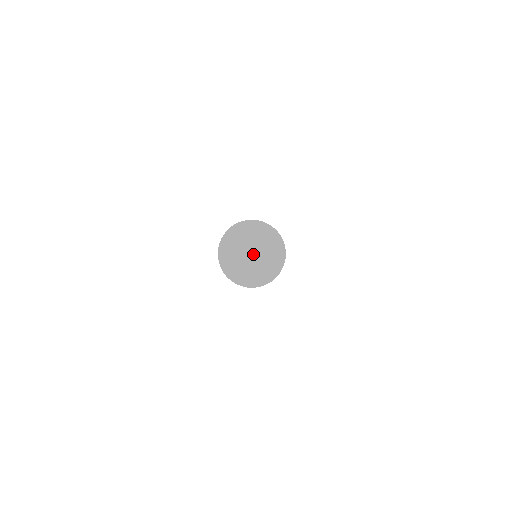
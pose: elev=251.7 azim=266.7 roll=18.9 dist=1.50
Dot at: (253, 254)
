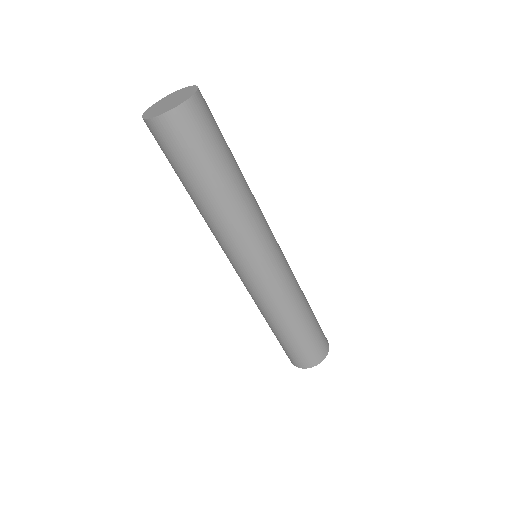
Dot at: (171, 101)
